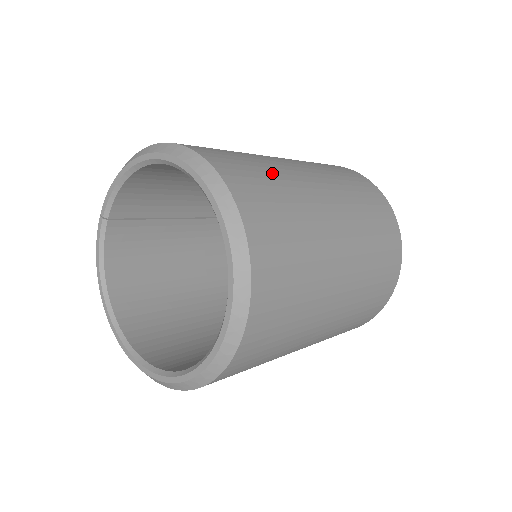
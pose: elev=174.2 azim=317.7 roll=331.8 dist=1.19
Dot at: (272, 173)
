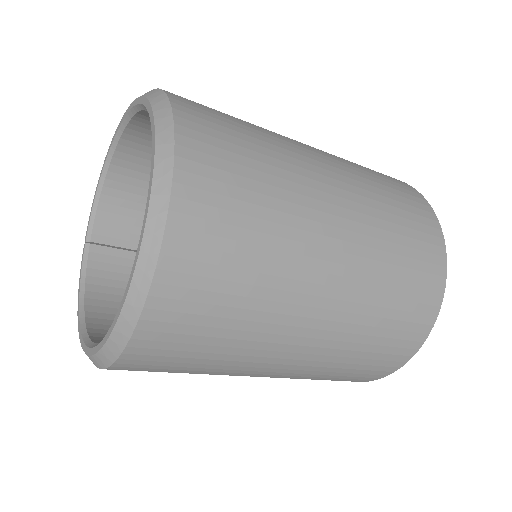
Dot at: occluded
